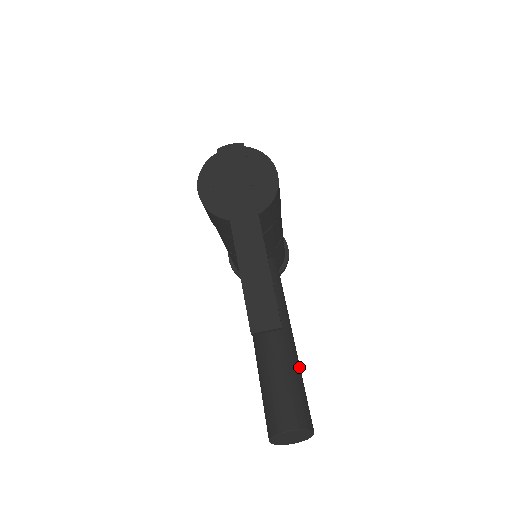
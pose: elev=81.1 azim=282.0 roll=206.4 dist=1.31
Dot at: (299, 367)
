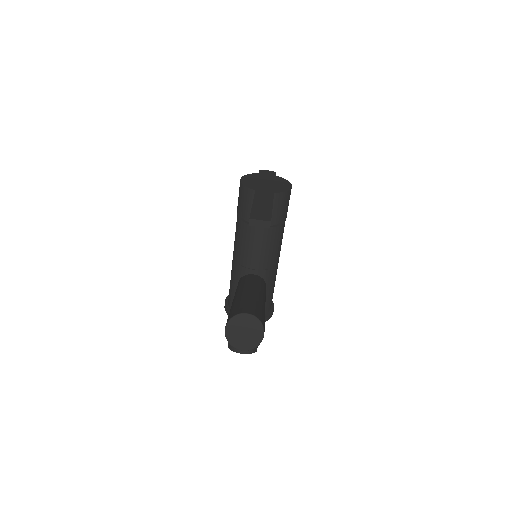
Dot at: occluded
